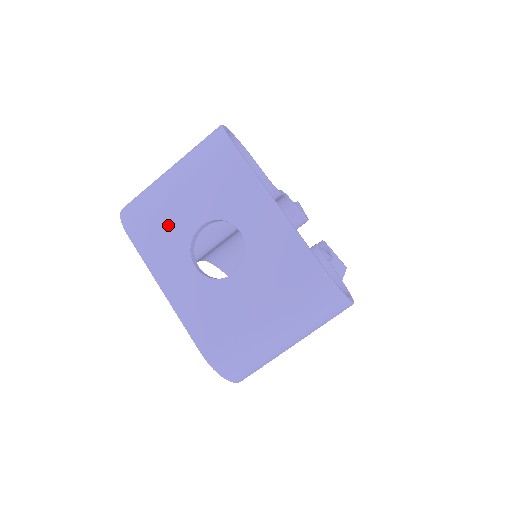
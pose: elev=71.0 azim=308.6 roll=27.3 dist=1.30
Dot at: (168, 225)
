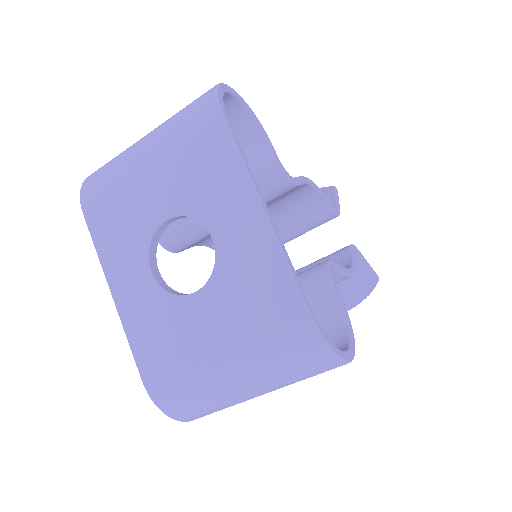
Dot at: (129, 211)
